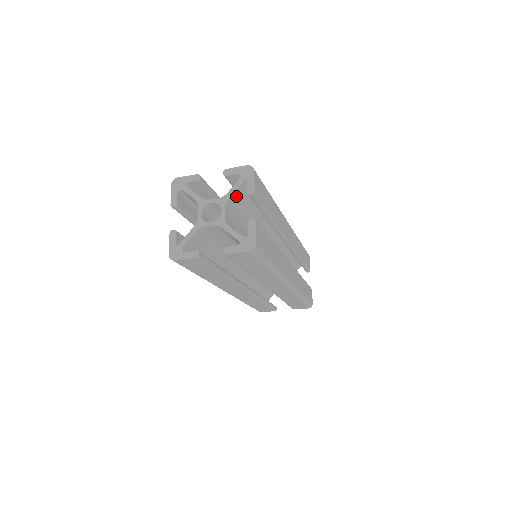
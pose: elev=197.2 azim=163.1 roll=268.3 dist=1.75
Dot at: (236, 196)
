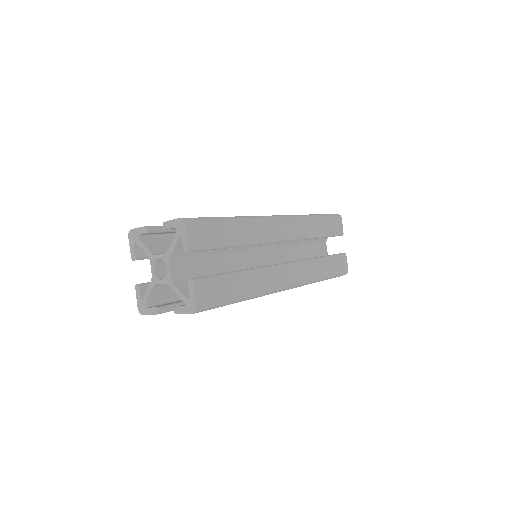
Dot at: (180, 248)
